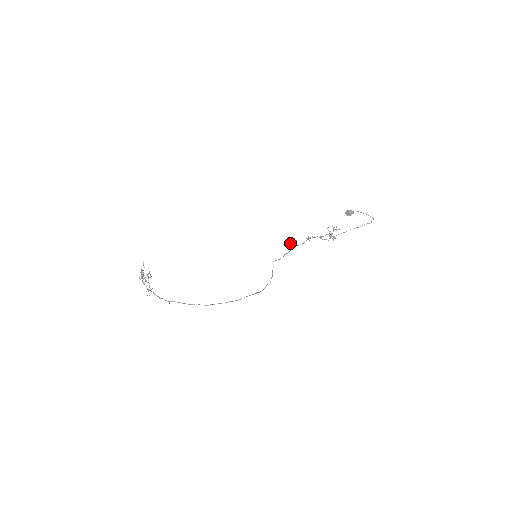
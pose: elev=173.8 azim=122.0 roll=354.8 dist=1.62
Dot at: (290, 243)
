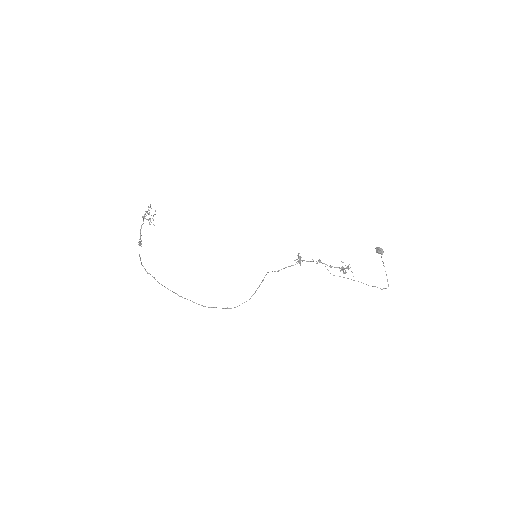
Dot at: (296, 259)
